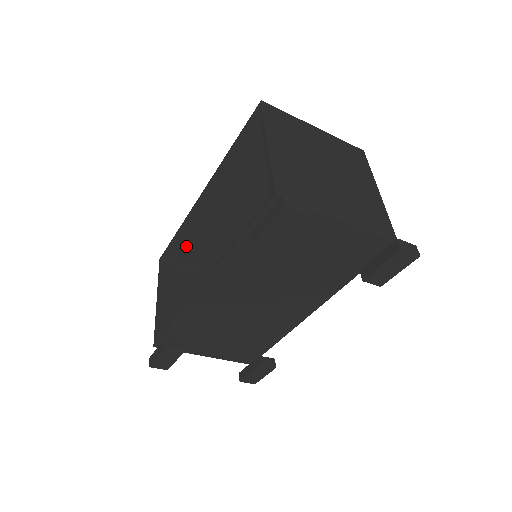
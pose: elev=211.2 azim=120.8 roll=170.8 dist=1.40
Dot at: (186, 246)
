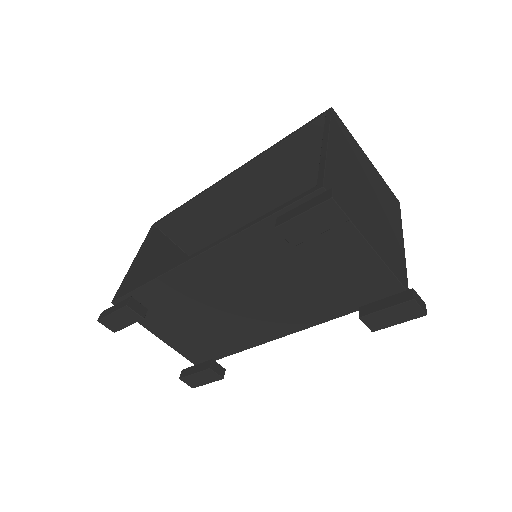
Dot at: (186, 222)
